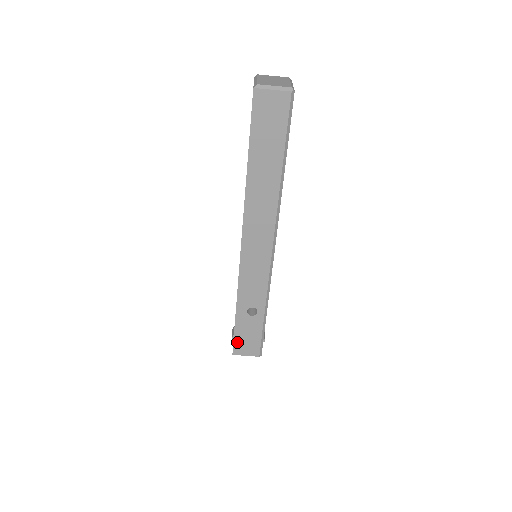
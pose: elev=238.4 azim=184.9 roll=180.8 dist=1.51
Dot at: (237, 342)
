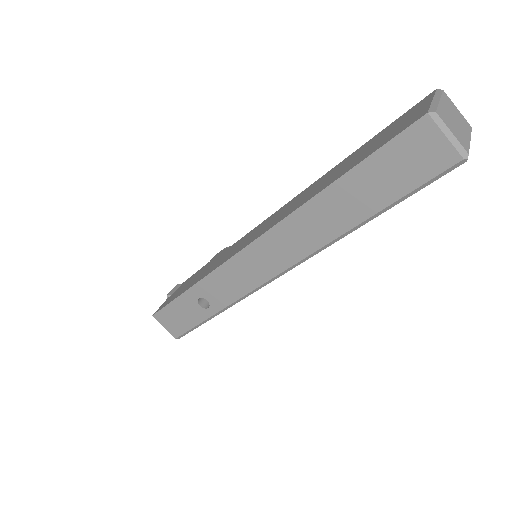
Dot at: (166, 311)
